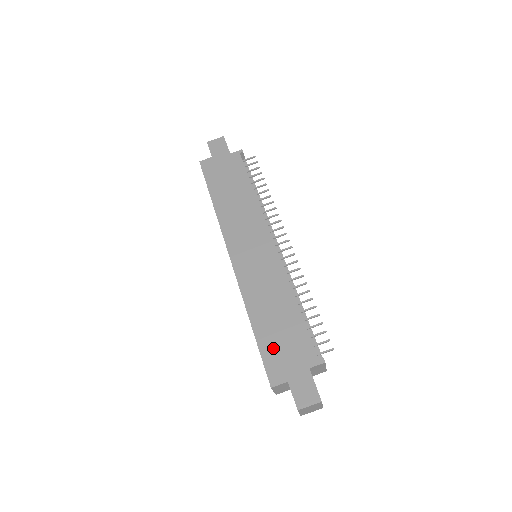
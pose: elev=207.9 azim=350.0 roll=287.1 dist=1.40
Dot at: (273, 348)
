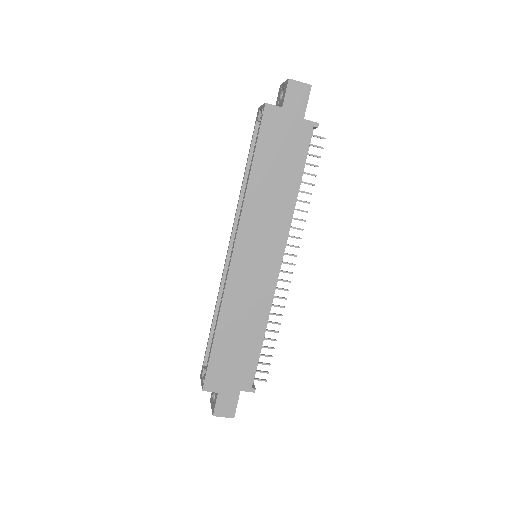
Dot at: (222, 361)
